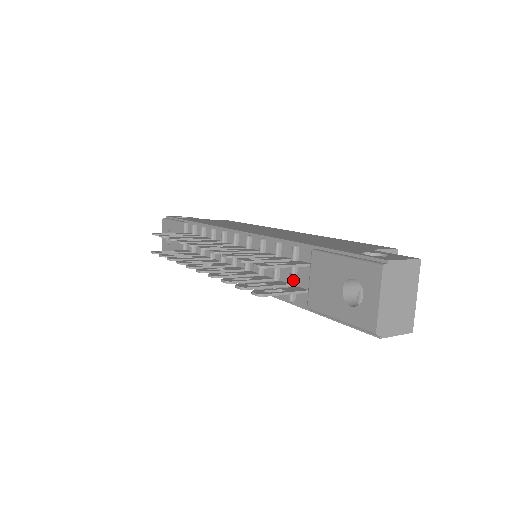
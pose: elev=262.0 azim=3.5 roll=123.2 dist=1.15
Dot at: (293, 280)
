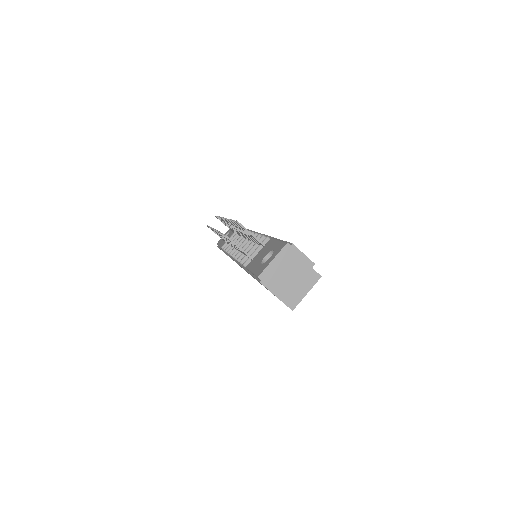
Dot at: (253, 254)
